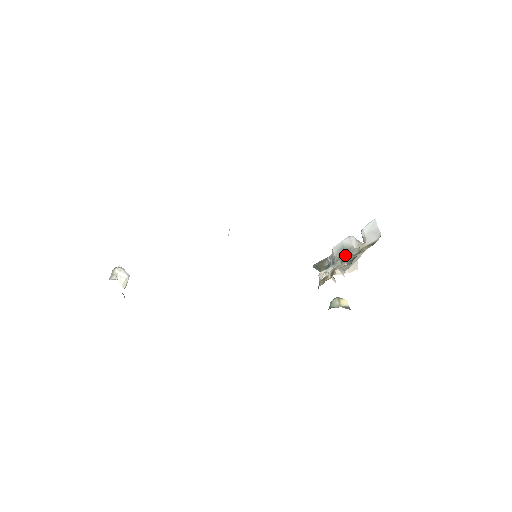
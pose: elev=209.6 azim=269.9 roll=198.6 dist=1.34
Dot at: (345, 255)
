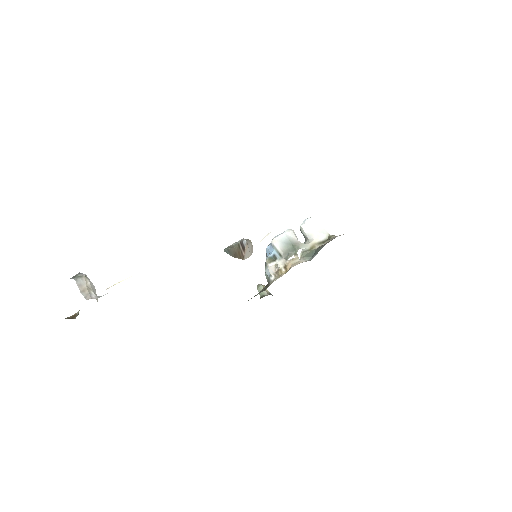
Dot at: (294, 249)
